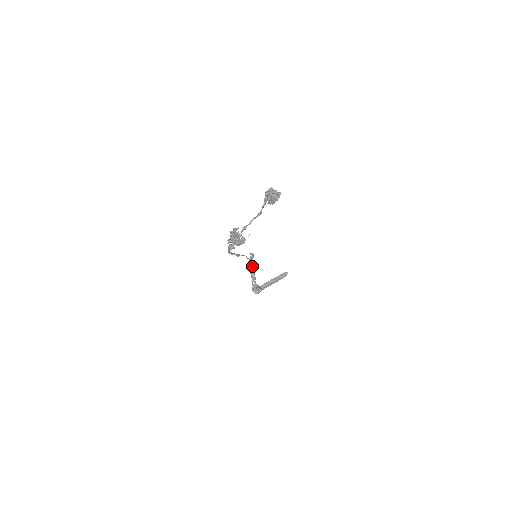
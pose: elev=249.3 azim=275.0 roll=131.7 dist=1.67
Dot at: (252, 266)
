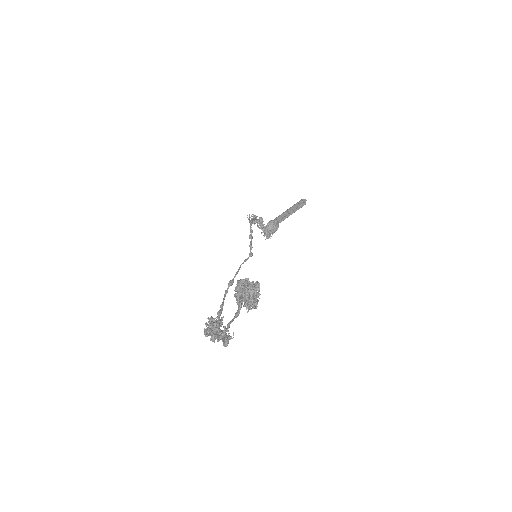
Dot at: (256, 221)
